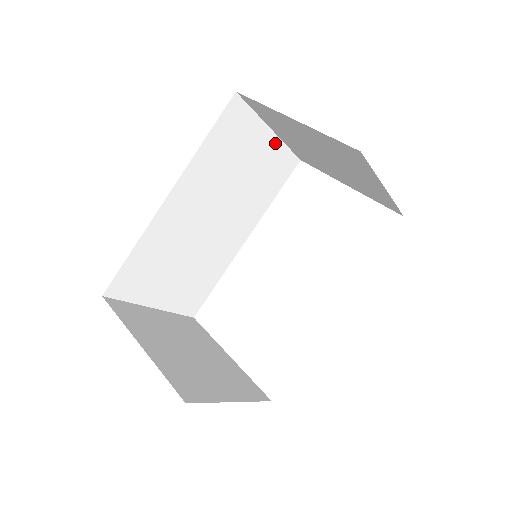
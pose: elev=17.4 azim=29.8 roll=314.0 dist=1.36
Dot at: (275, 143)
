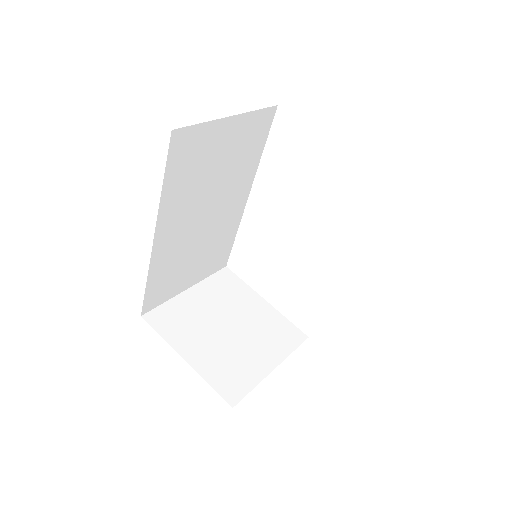
Dot at: (240, 120)
